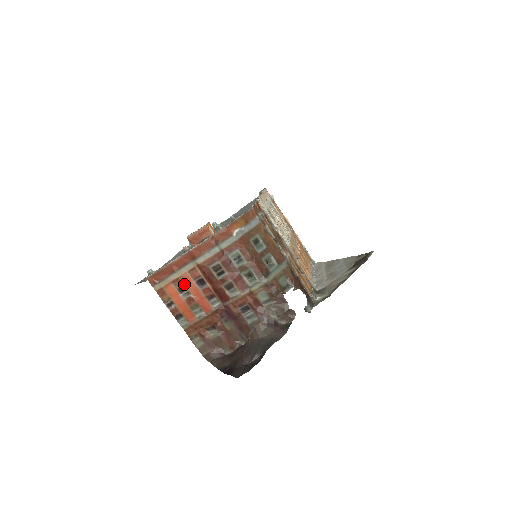
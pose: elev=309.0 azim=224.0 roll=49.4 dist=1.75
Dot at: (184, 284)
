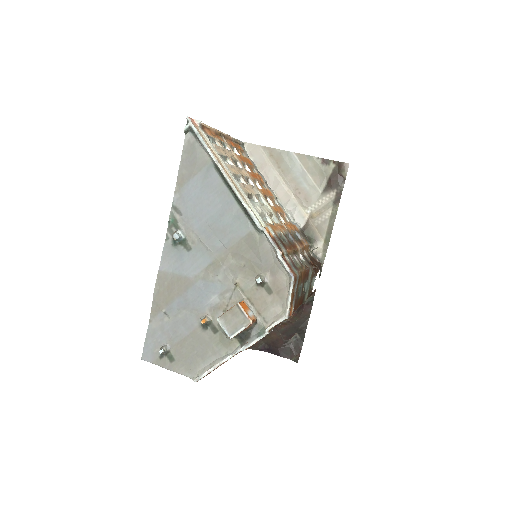
Dot at: occluded
